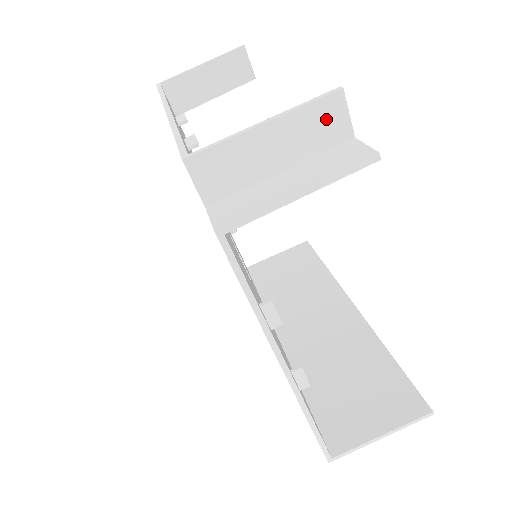
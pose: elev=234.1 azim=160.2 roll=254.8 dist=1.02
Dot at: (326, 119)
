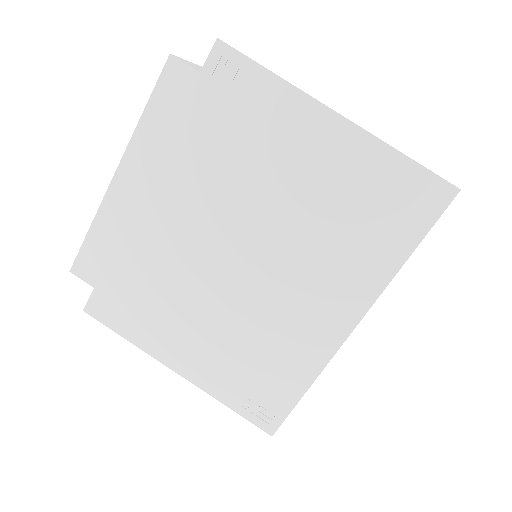
Dot at: occluded
